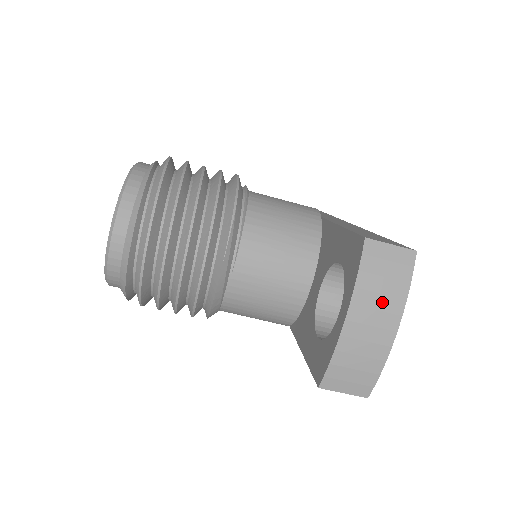
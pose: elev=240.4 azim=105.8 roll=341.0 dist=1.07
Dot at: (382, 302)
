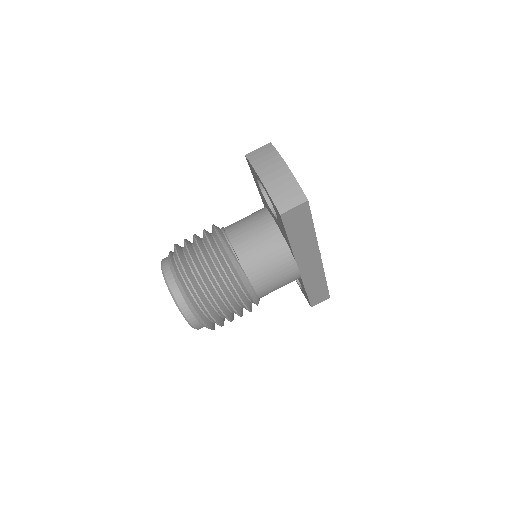
Dot at: (270, 162)
